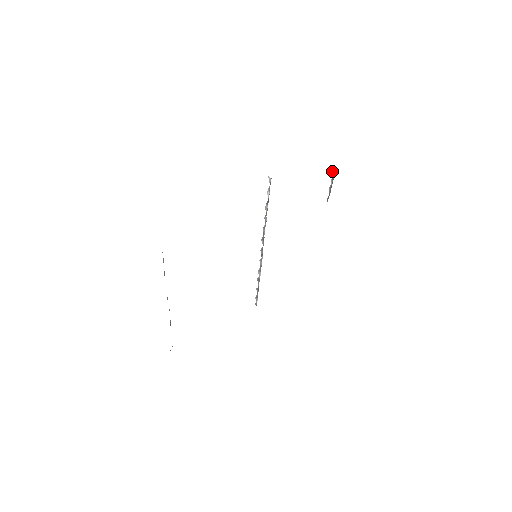
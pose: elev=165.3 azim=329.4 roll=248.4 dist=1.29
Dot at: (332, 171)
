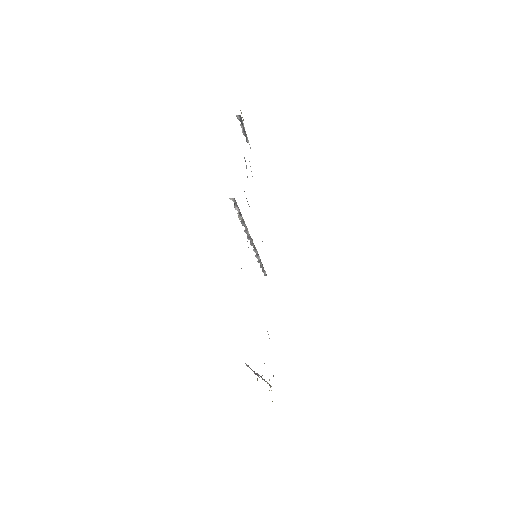
Dot at: (237, 118)
